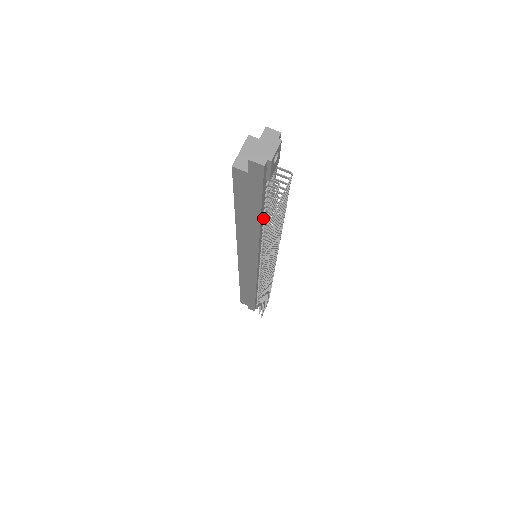
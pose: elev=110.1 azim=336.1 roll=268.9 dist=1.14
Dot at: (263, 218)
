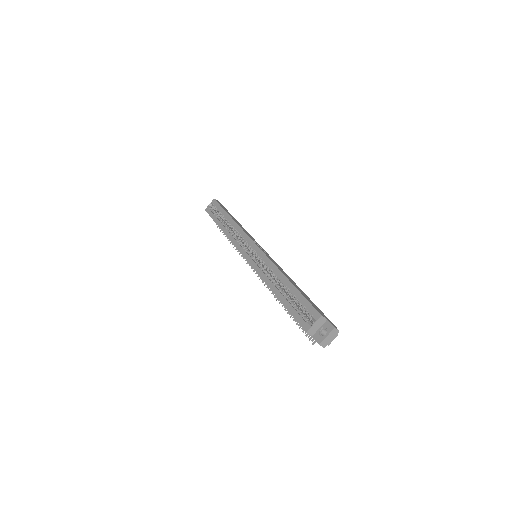
Dot at: occluded
